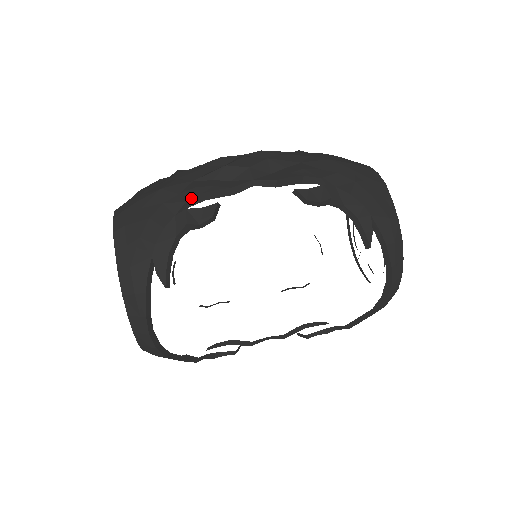
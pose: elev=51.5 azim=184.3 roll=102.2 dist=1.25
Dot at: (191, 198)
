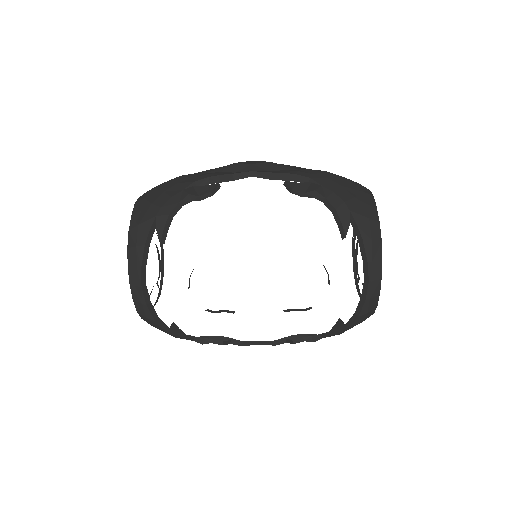
Dot at: (199, 179)
